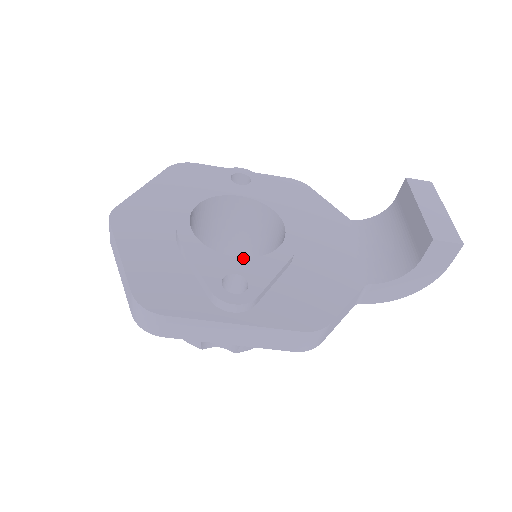
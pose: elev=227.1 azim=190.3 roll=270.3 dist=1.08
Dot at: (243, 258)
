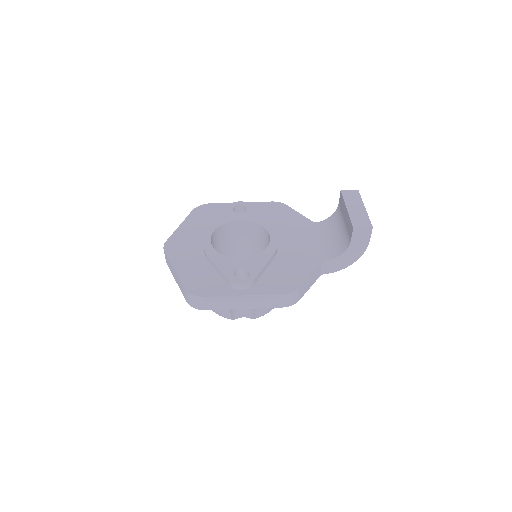
Dot at: (245, 258)
